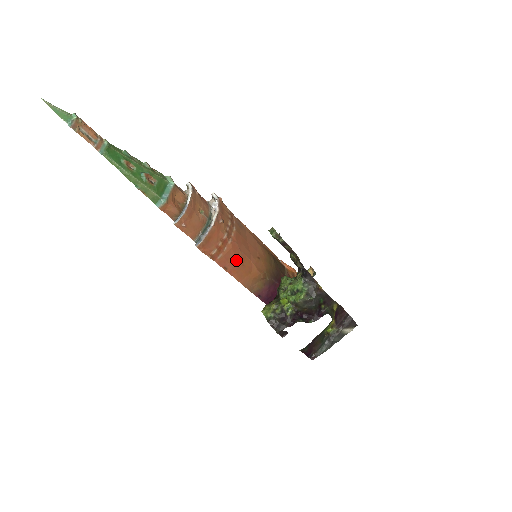
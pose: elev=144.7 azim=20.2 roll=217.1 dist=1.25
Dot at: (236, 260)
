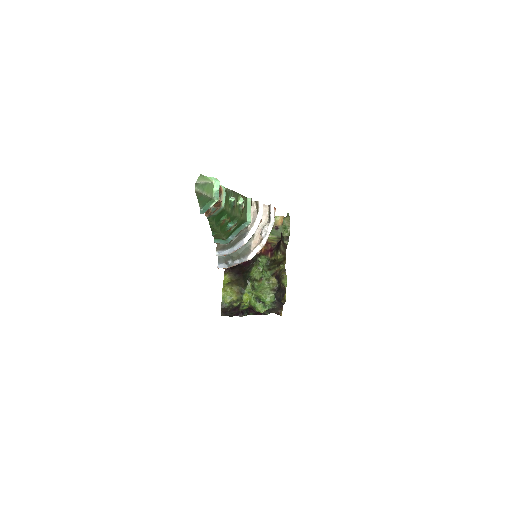
Dot at: occluded
